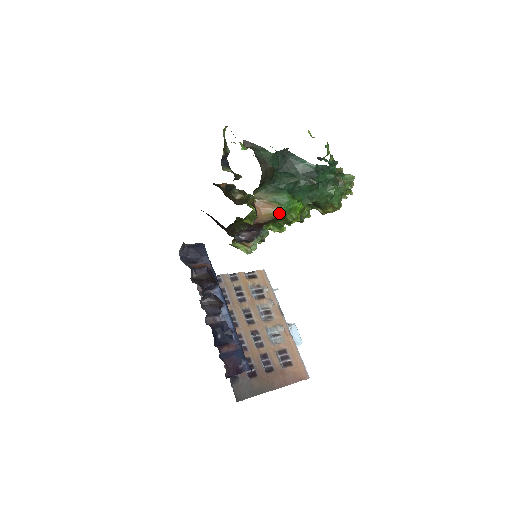
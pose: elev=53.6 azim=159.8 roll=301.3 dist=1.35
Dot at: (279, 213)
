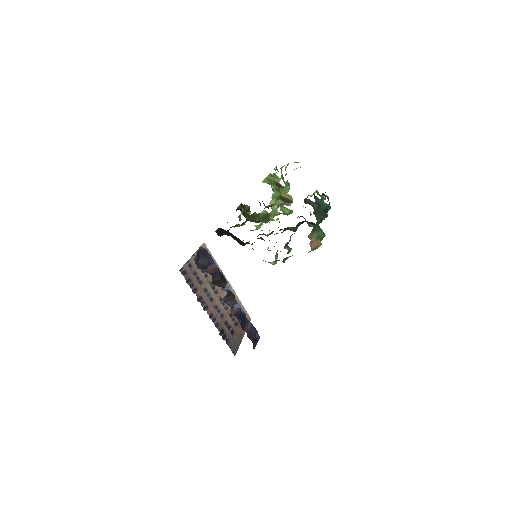
Dot at: (319, 245)
